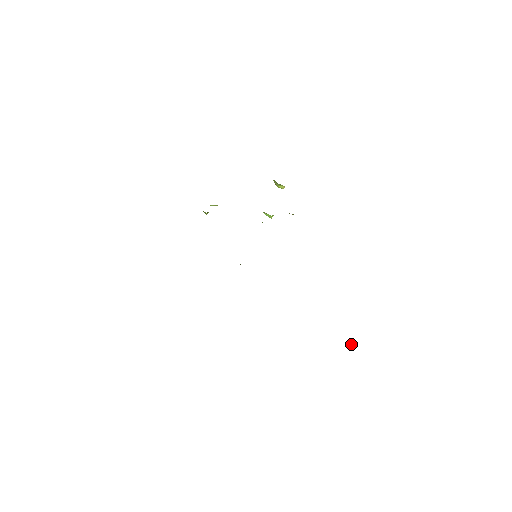
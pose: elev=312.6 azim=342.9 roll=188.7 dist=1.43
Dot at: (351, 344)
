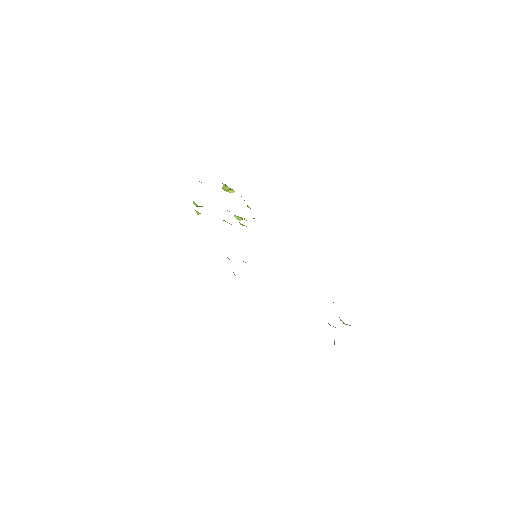
Dot at: occluded
